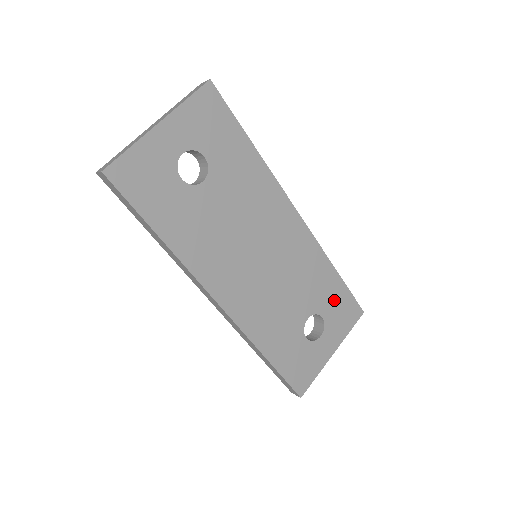
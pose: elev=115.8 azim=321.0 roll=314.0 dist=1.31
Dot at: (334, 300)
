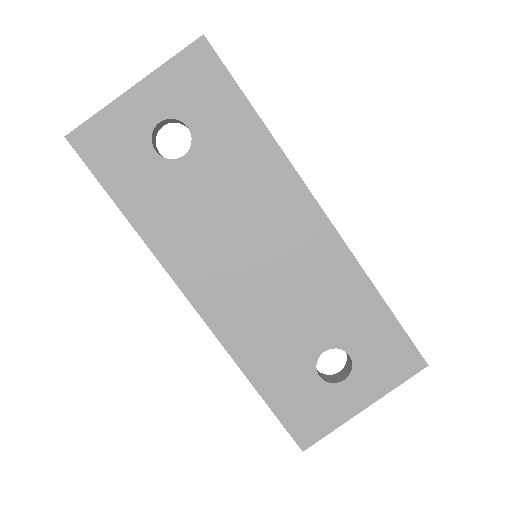
Dot at: (373, 336)
